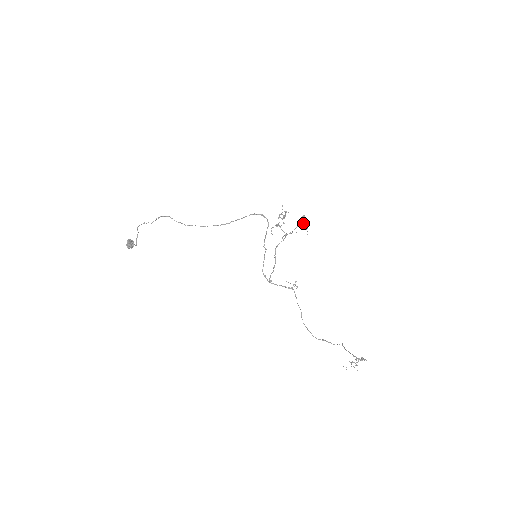
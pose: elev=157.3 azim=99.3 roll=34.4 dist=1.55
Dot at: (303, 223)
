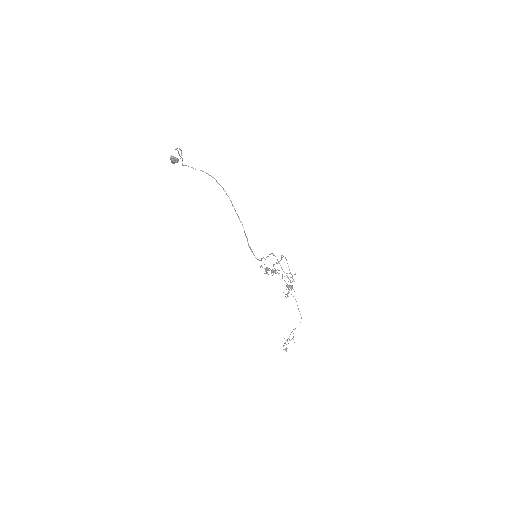
Dot at: occluded
